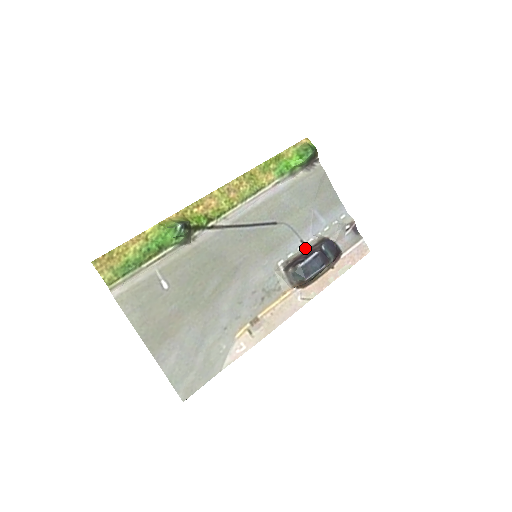
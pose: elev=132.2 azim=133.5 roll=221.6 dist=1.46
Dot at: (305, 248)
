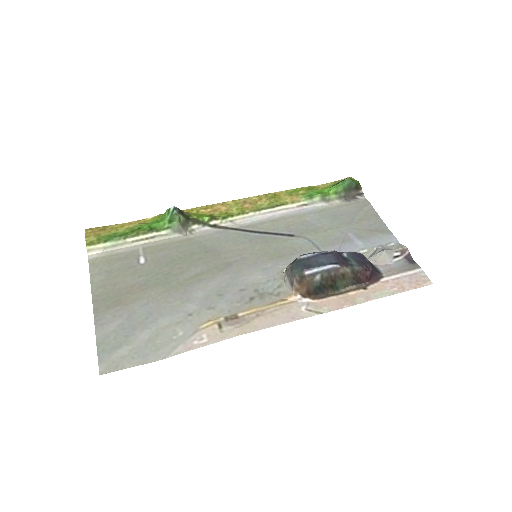
Dot at: occluded
